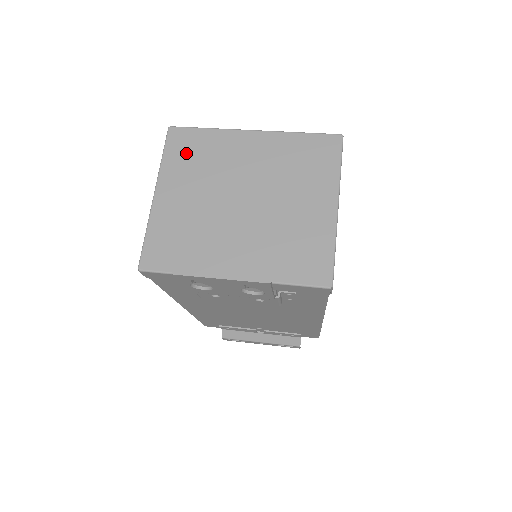
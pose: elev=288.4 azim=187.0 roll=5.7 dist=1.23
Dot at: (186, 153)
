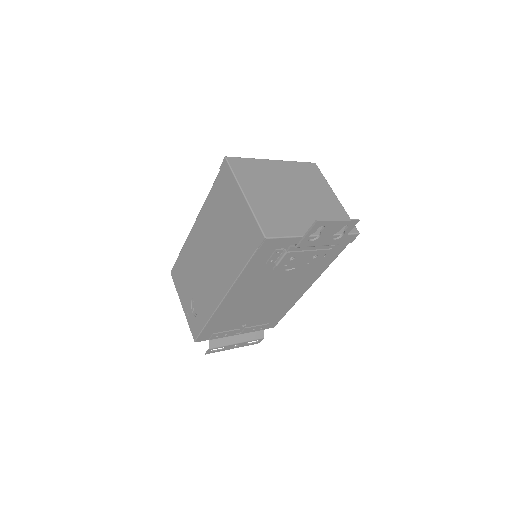
Dot at: (246, 171)
